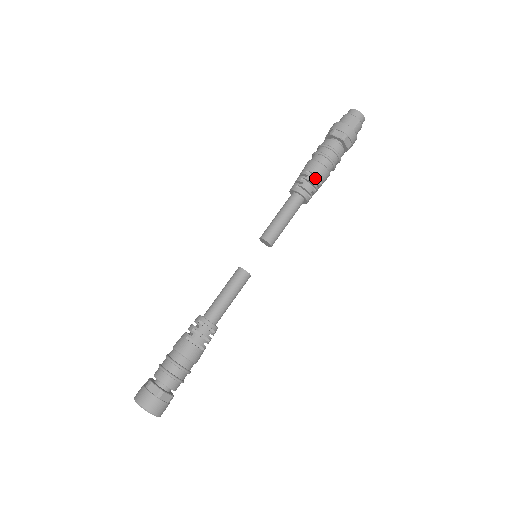
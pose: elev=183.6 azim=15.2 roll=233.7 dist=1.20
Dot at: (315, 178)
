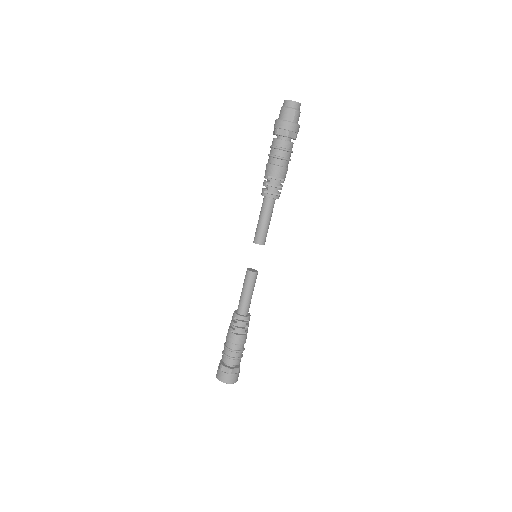
Dot at: (276, 180)
